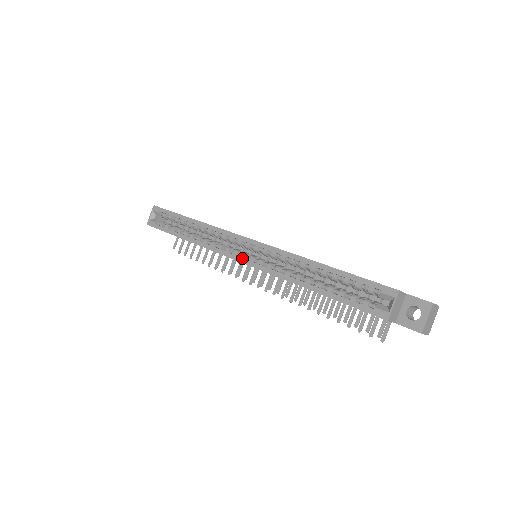
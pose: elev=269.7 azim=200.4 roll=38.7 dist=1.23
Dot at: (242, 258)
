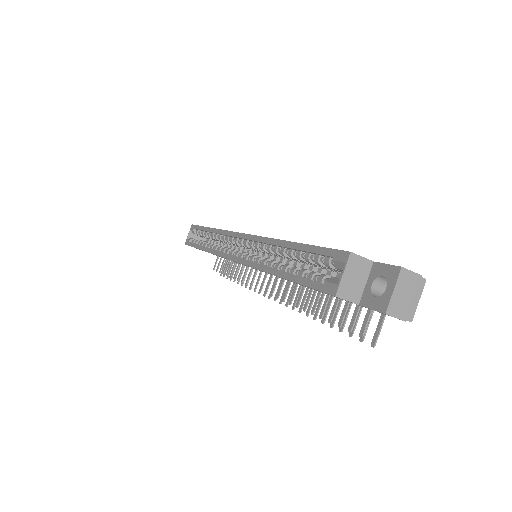
Dot at: (233, 256)
